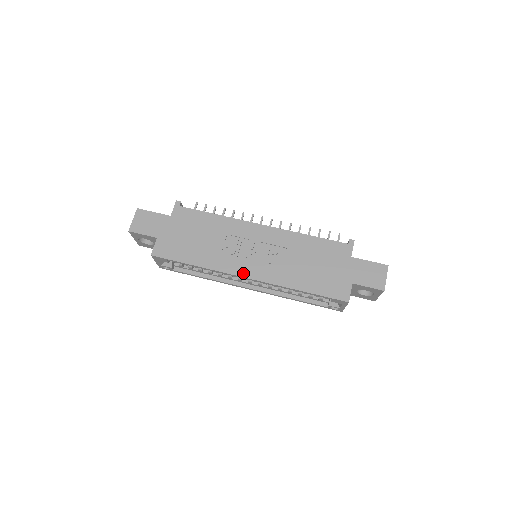
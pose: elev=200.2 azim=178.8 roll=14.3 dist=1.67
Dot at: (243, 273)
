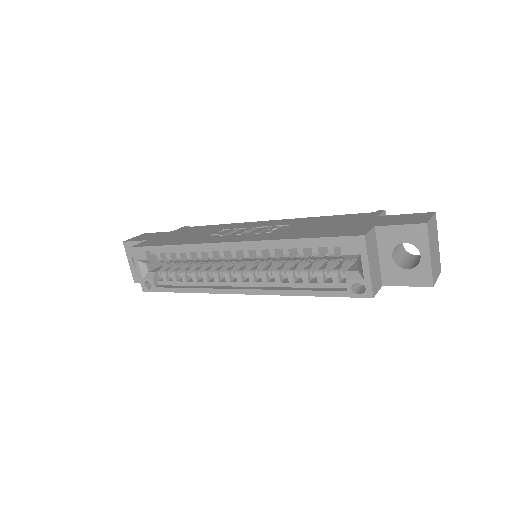
Dot at: (224, 241)
